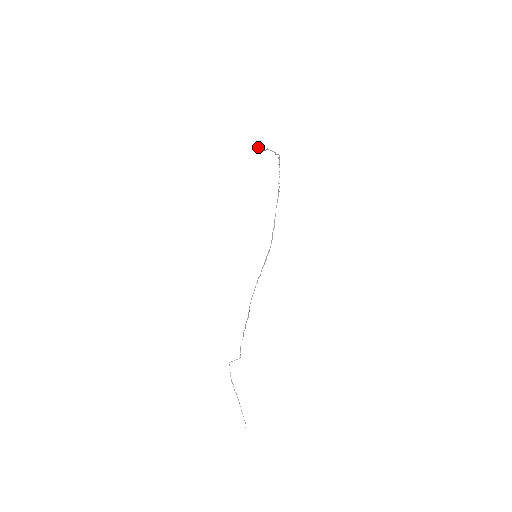
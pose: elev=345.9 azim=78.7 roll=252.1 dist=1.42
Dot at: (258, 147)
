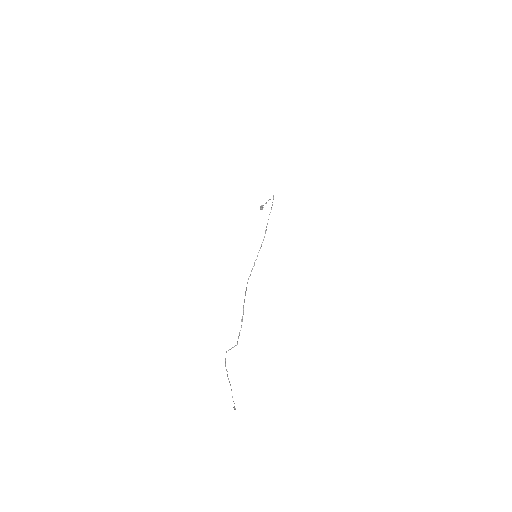
Dot at: (263, 205)
